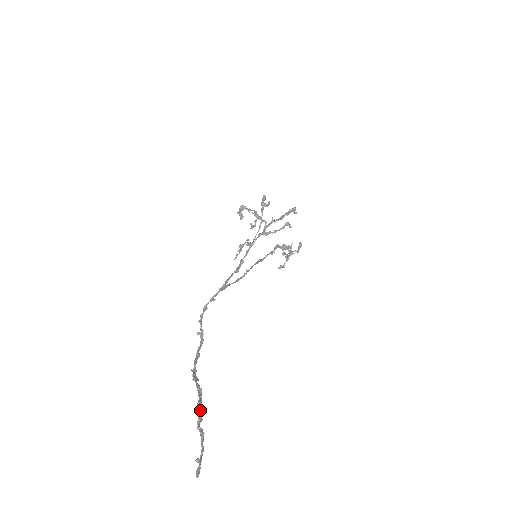
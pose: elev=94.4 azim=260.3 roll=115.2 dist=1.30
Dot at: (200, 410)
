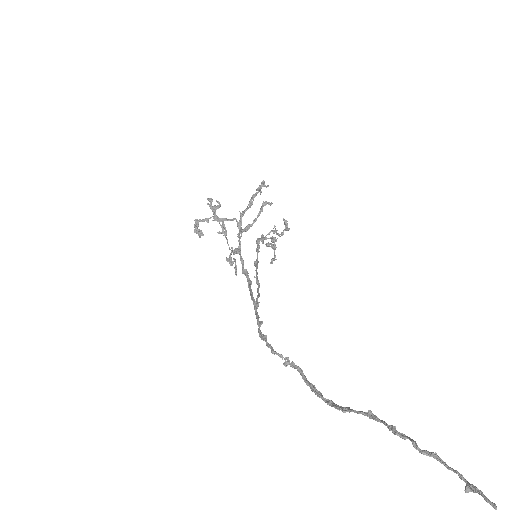
Dot at: (401, 433)
